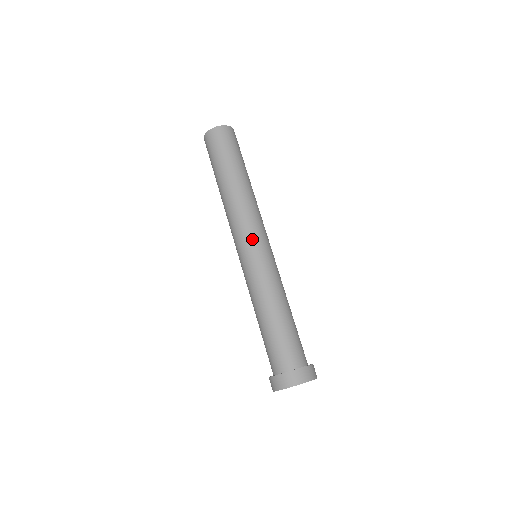
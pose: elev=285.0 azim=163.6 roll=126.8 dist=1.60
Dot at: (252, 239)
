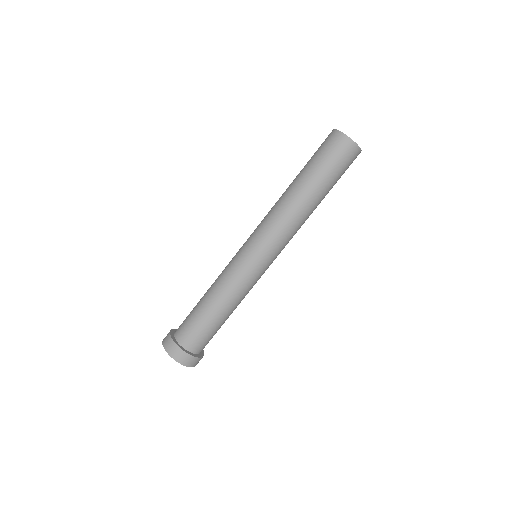
Dot at: (257, 243)
